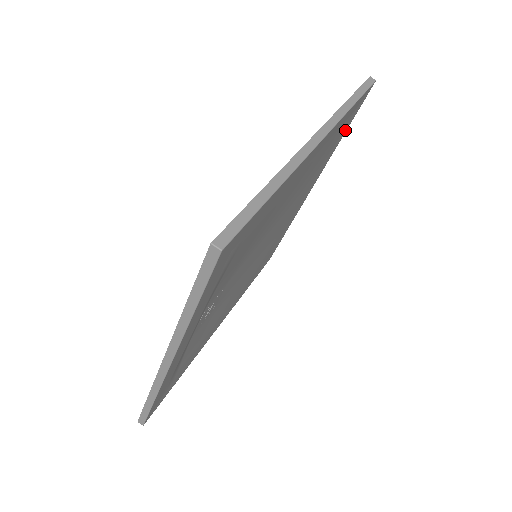
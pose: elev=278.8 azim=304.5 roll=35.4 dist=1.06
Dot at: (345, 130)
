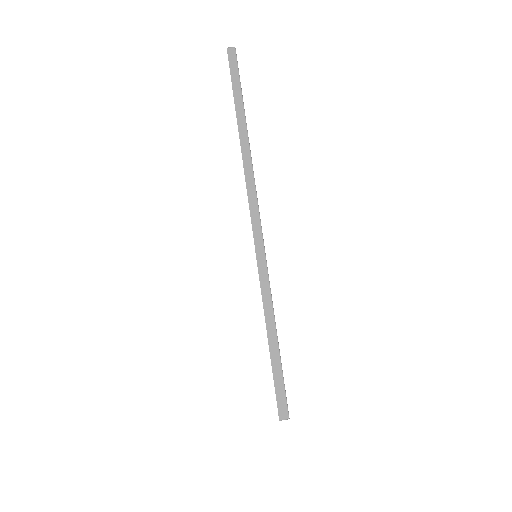
Dot at: occluded
